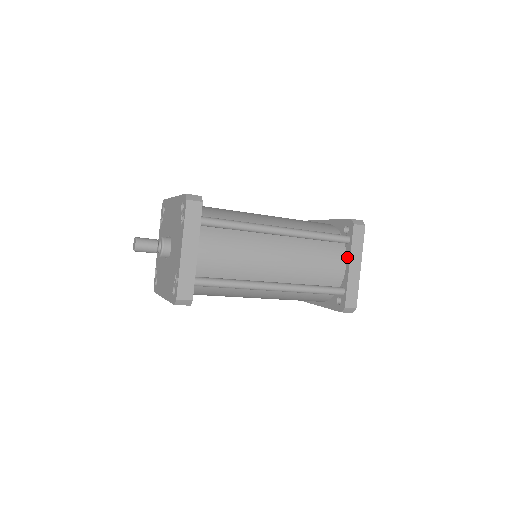
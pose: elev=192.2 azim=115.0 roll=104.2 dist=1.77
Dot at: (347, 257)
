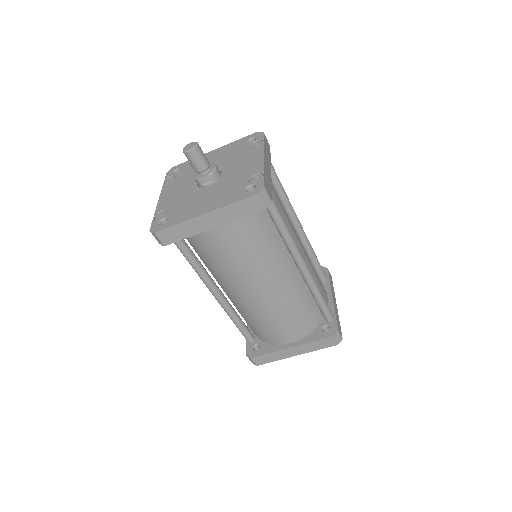
Dot at: (327, 292)
